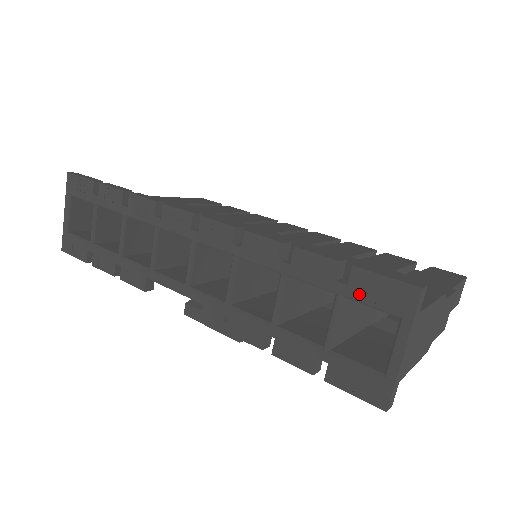
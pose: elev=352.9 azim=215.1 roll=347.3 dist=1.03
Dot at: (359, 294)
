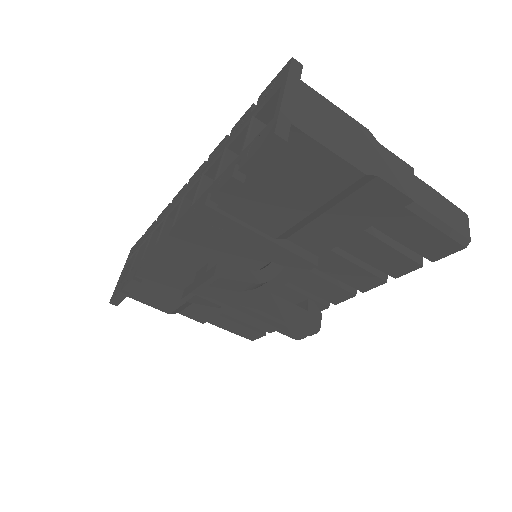
Dot at: (261, 102)
